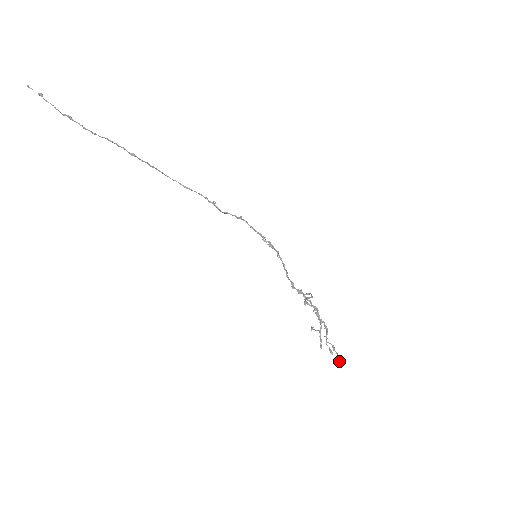
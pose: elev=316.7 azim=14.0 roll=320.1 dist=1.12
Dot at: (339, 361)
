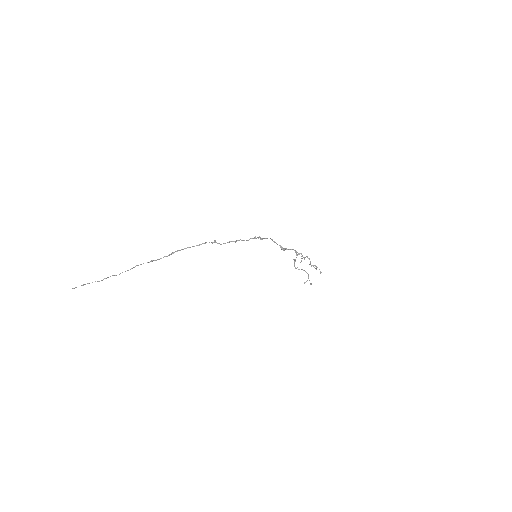
Dot at: (321, 272)
